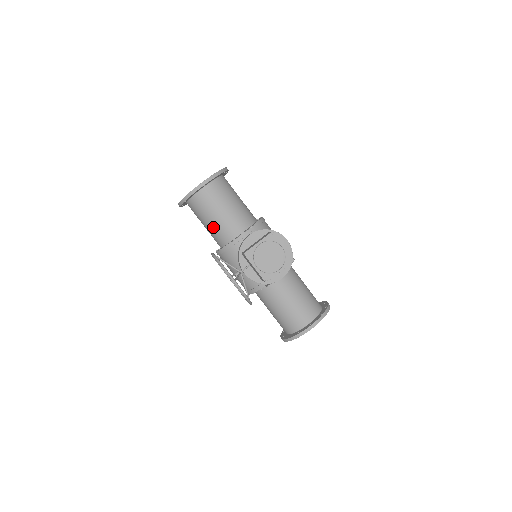
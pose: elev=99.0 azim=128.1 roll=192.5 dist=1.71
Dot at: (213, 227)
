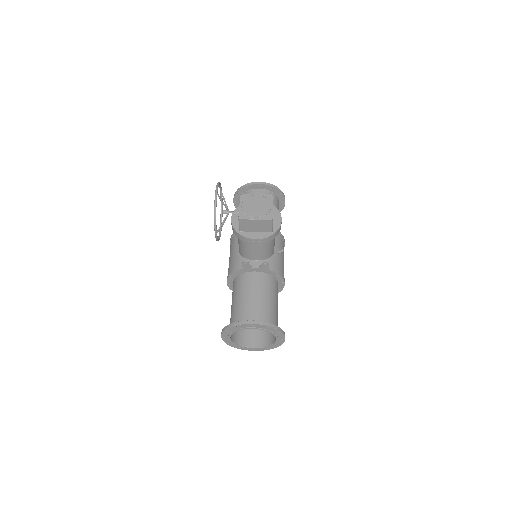
Dot at: occluded
